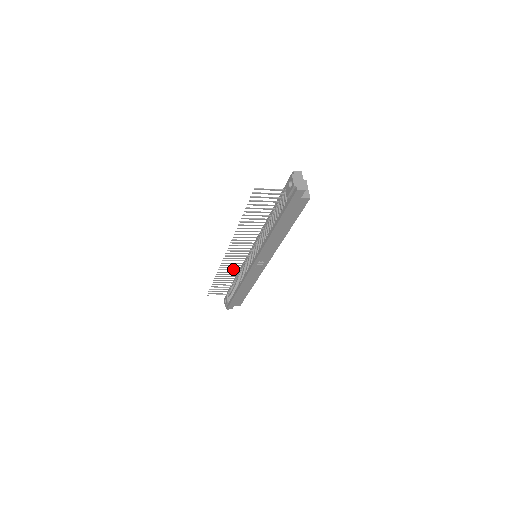
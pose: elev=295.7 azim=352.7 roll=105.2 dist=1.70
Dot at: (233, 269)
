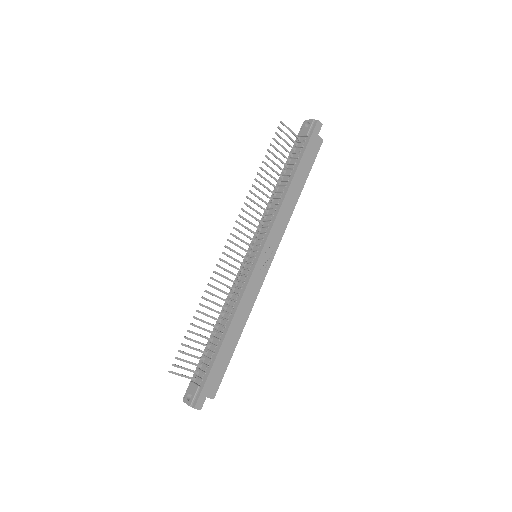
Dot at: occluded
